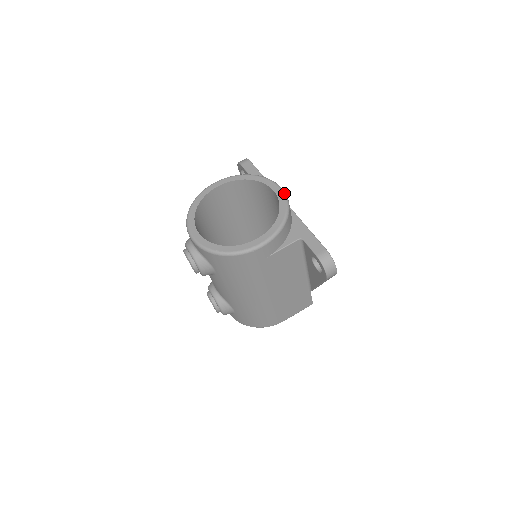
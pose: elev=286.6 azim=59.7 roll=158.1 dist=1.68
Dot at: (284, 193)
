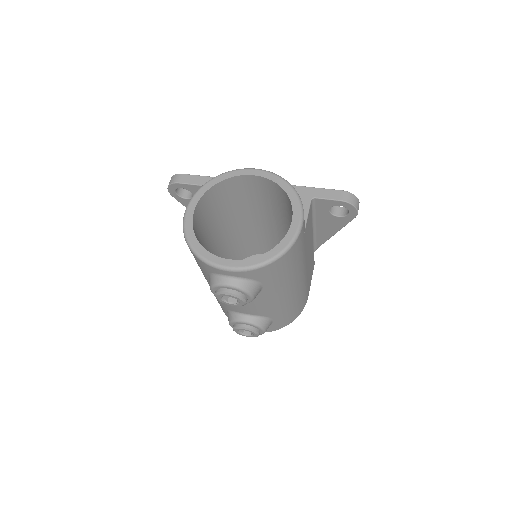
Dot at: (265, 170)
